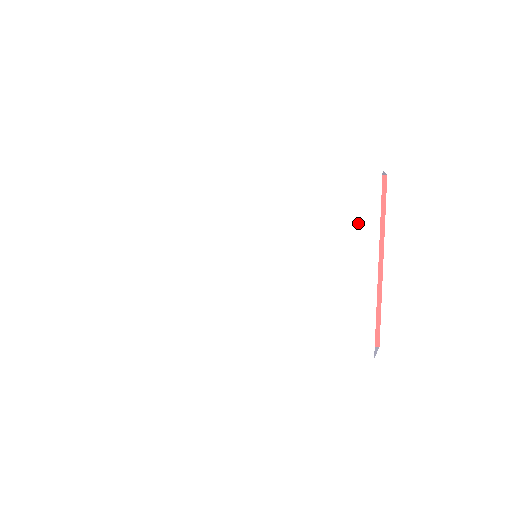
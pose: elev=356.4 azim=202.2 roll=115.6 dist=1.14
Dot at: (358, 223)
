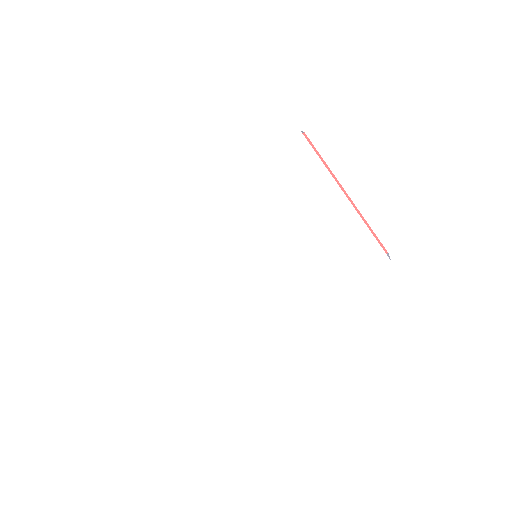
Dot at: (311, 178)
